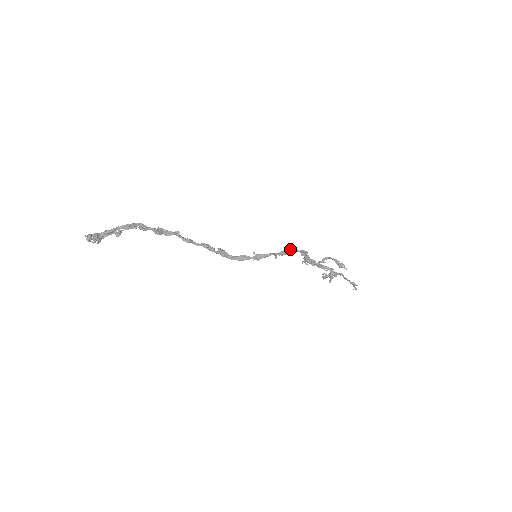
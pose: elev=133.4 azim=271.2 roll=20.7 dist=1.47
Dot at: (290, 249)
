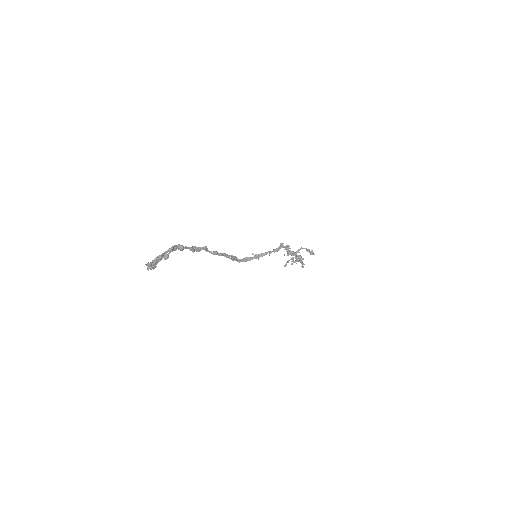
Dot at: (280, 246)
